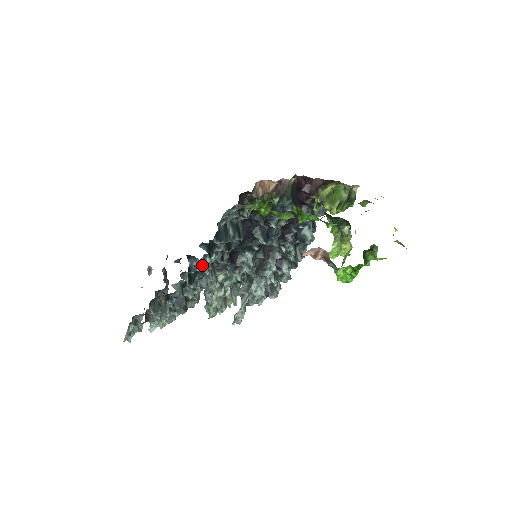
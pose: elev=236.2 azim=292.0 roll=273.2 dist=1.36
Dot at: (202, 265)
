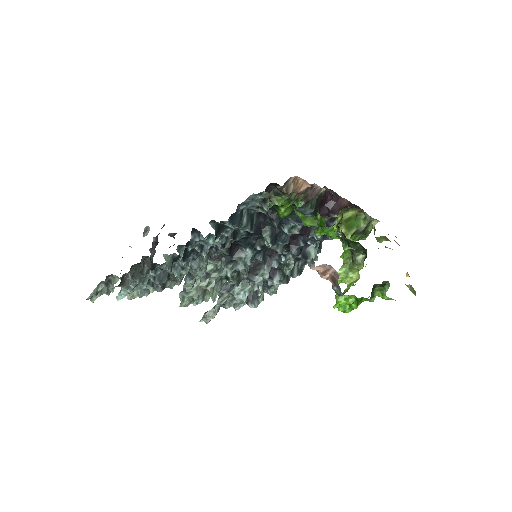
Dot at: (202, 245)
